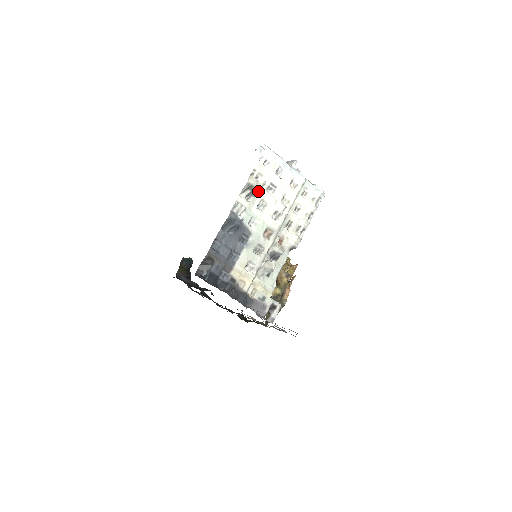
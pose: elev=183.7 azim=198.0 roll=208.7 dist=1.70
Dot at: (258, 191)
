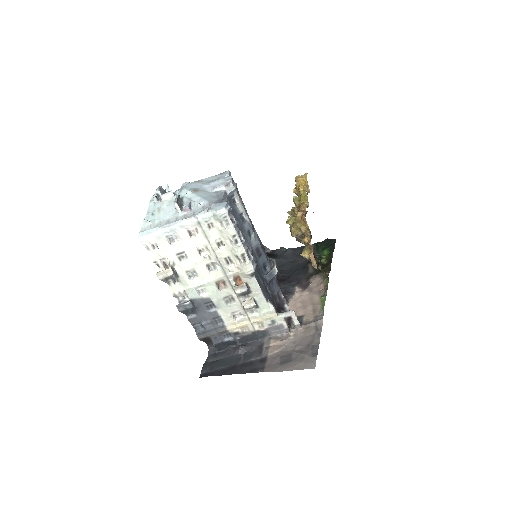
Dot at: (176, 270)
